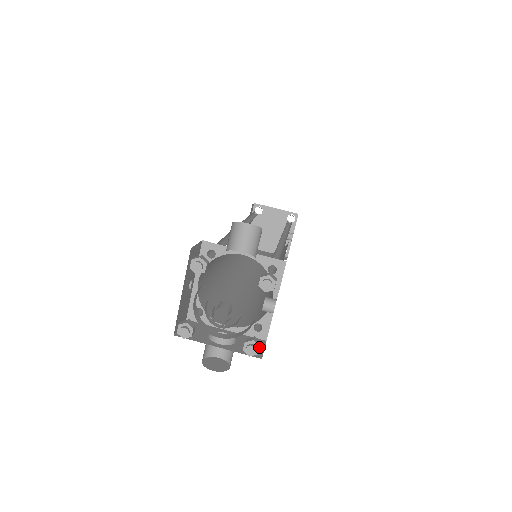
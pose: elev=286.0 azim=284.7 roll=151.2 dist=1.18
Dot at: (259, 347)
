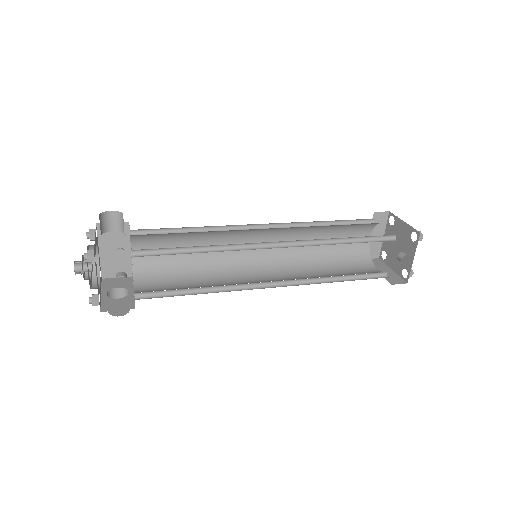
Dot at: (92, 301)
